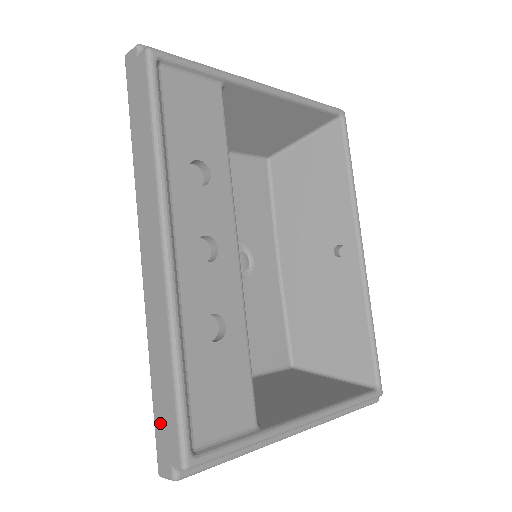
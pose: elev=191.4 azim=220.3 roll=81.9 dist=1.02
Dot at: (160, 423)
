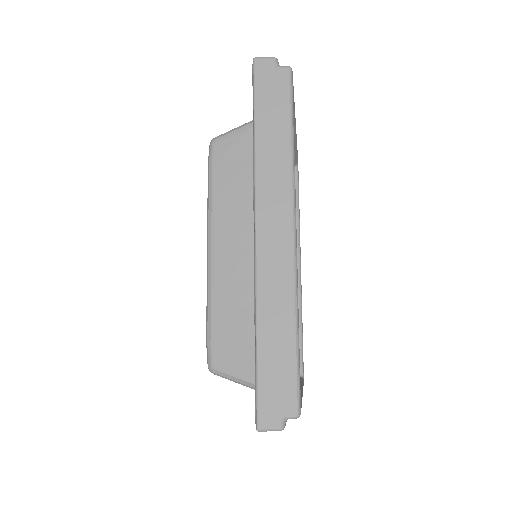
Dot at: (268, 380)
